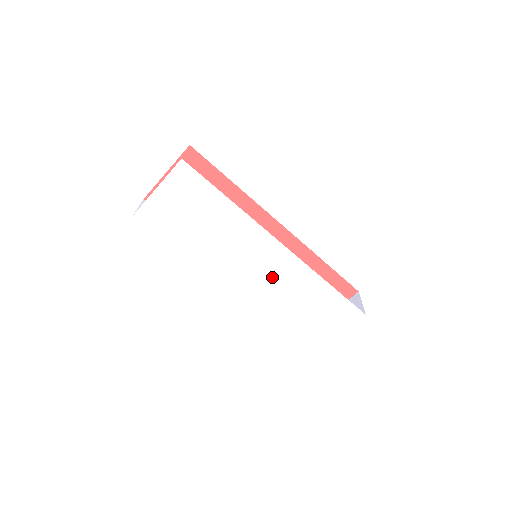
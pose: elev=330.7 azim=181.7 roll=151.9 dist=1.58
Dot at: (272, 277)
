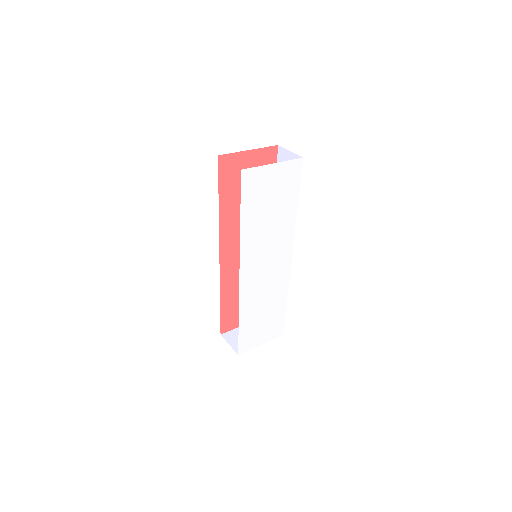
Dot at: (267, 279)
